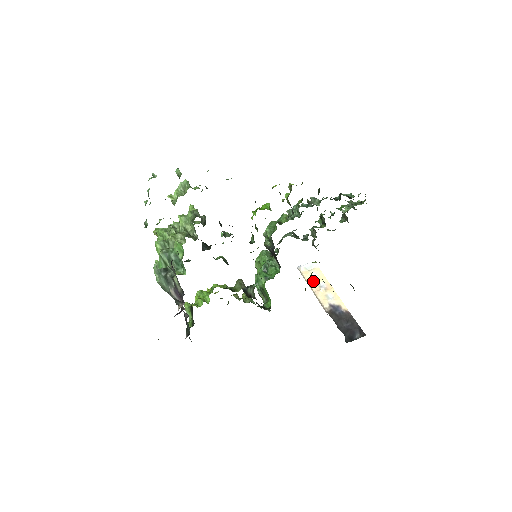
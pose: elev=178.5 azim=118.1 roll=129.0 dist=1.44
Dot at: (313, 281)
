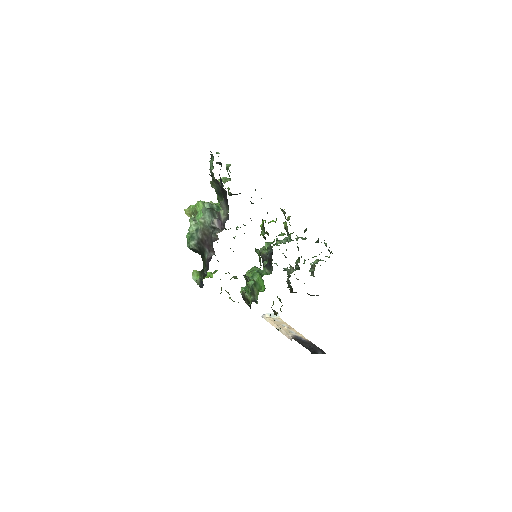
Dot at: (277, 322)
